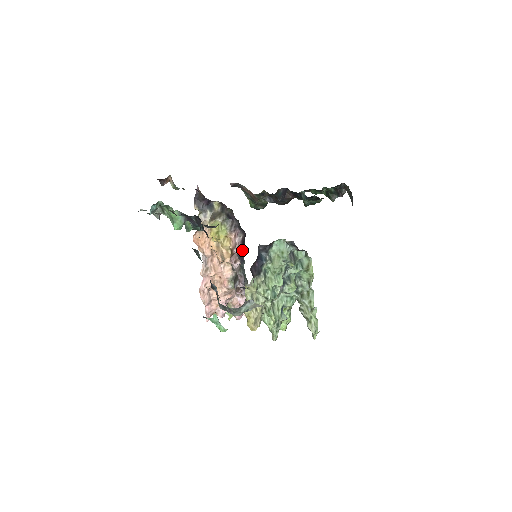
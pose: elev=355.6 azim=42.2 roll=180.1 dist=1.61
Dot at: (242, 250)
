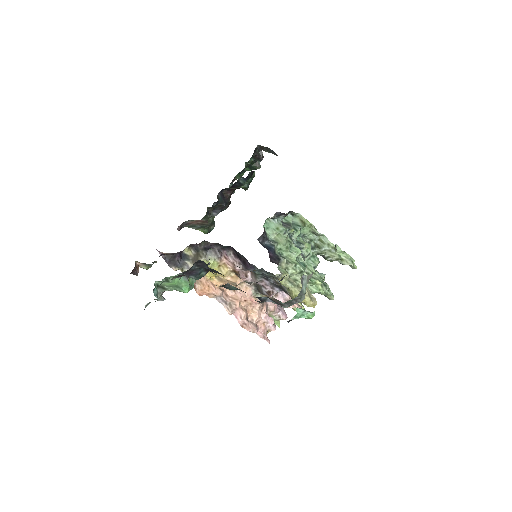
Dot at: (243, 261)
